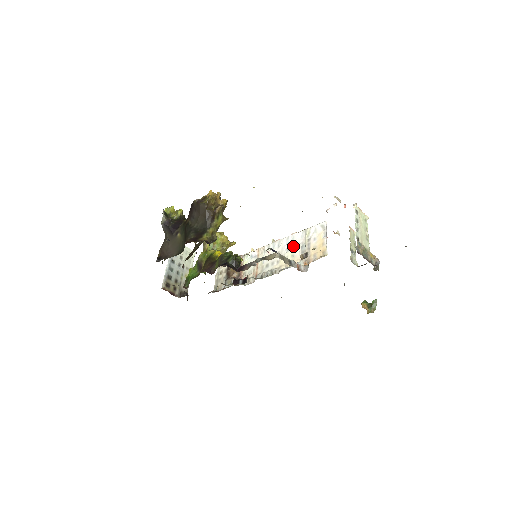
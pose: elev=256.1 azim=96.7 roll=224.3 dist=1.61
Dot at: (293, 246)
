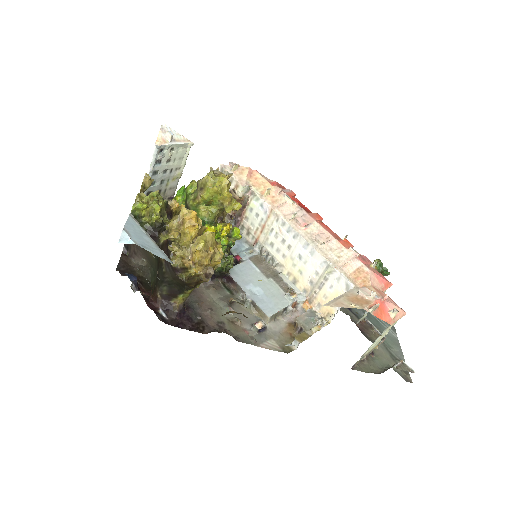
Dot at: (307, 262)
